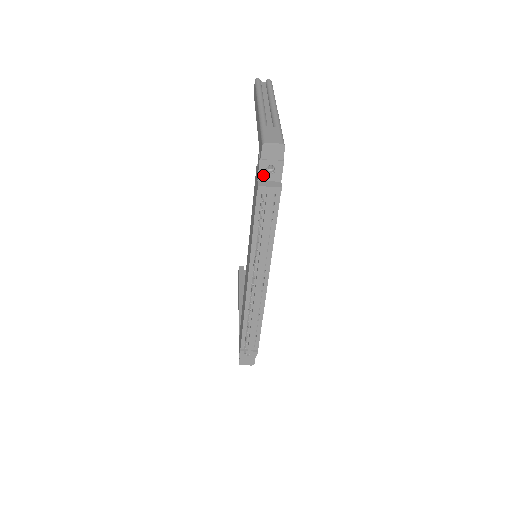
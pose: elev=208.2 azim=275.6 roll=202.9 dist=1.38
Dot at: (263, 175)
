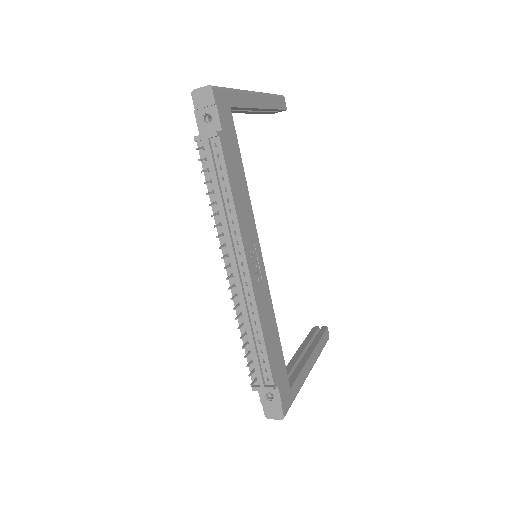
Dot at: (203, 128)
